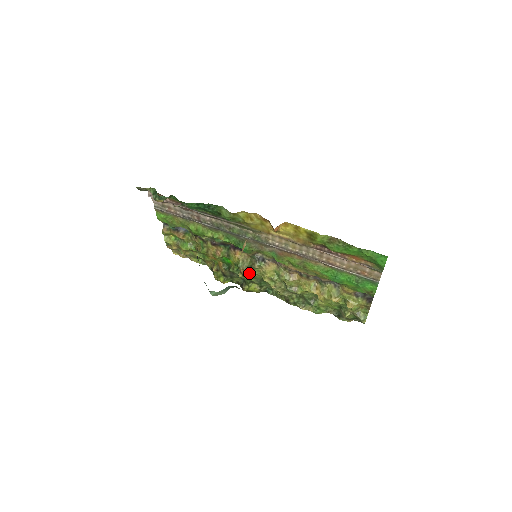
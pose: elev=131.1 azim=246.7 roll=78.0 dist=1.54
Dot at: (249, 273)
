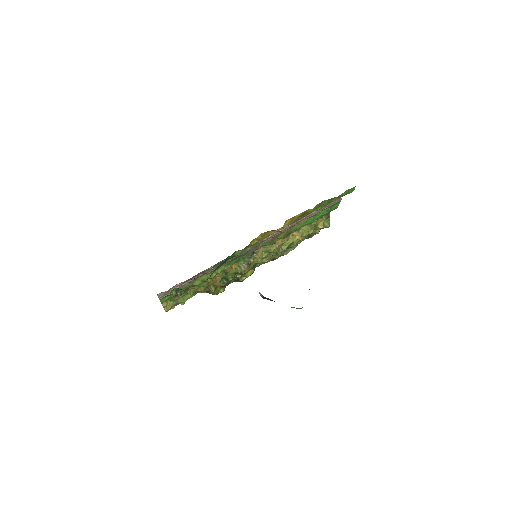
Dot at: (249, 269)
